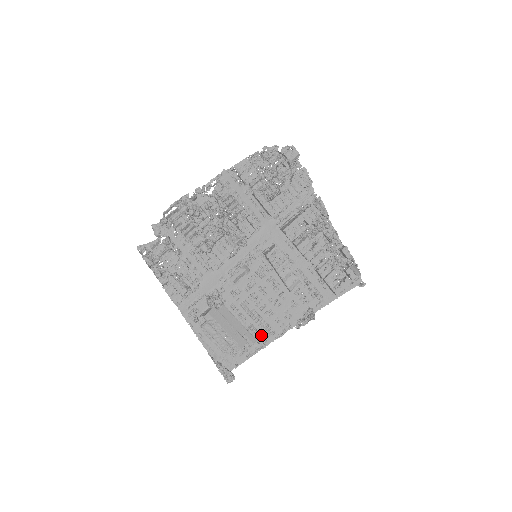
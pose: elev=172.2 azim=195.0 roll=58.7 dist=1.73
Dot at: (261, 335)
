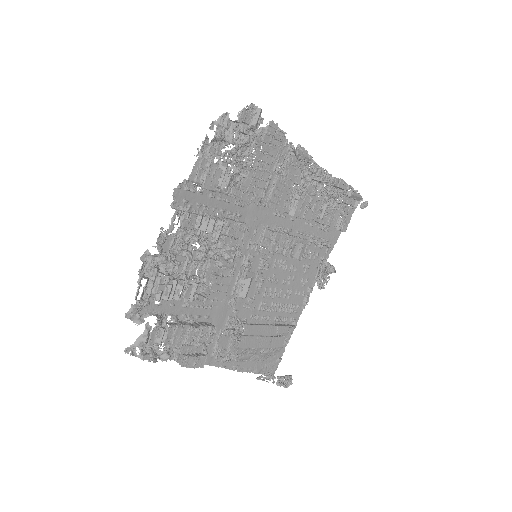
Dot at: (289, 318)
